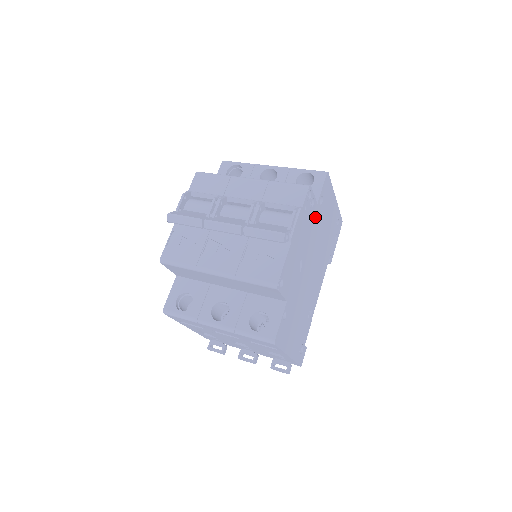
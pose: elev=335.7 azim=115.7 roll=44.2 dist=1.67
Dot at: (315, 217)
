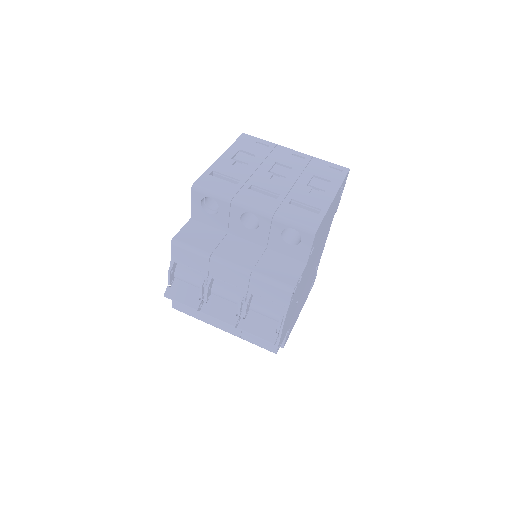
Dot at: (306, 268)
